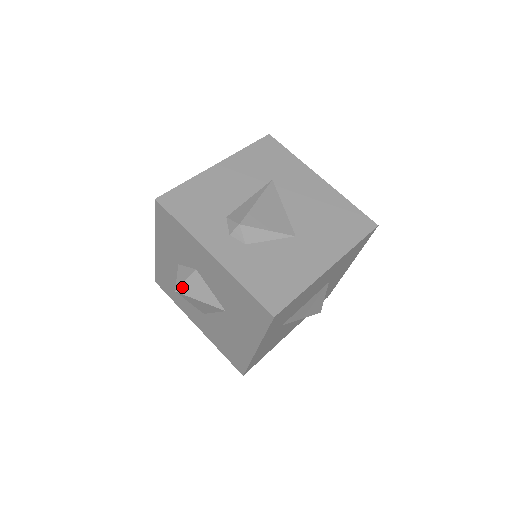
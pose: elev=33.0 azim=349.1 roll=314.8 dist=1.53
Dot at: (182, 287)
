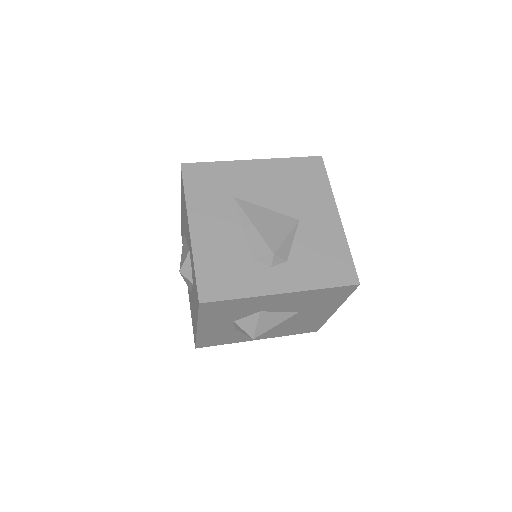
Dot at: (257, 332)
